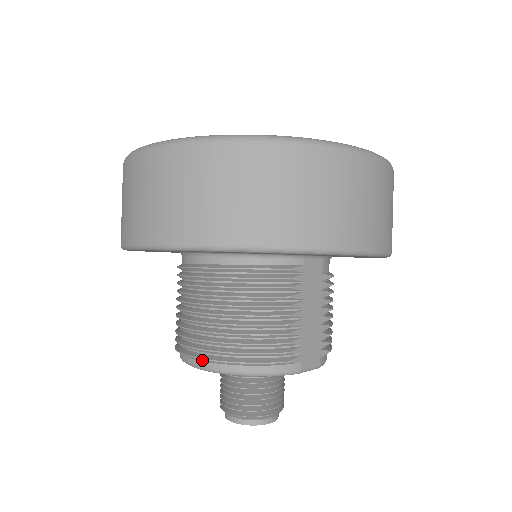
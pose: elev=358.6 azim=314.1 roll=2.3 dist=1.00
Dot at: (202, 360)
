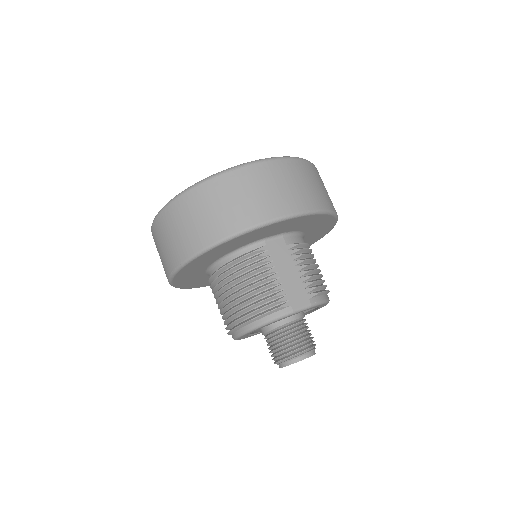
Dot at: (234, 330)
